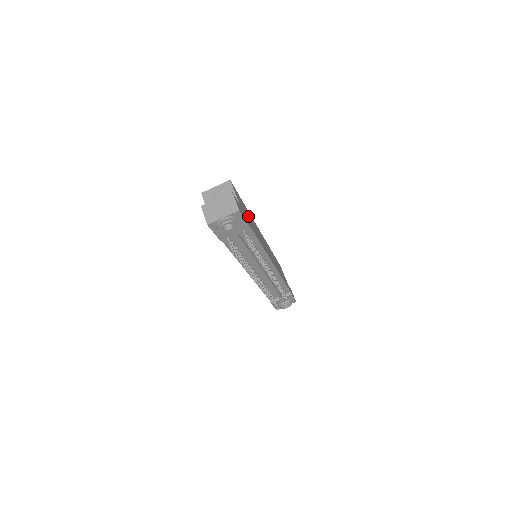
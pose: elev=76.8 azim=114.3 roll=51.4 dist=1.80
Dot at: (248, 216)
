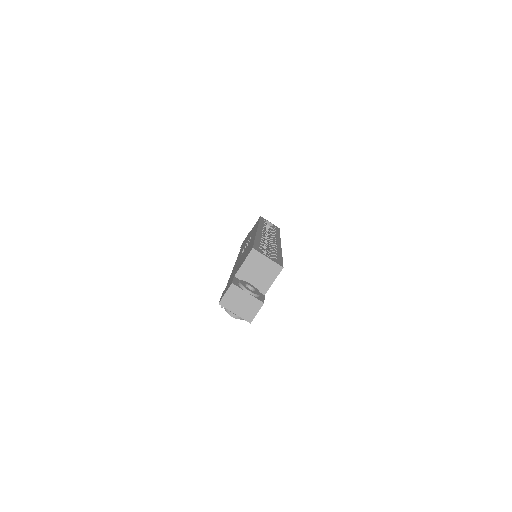
Dot at: occluded
